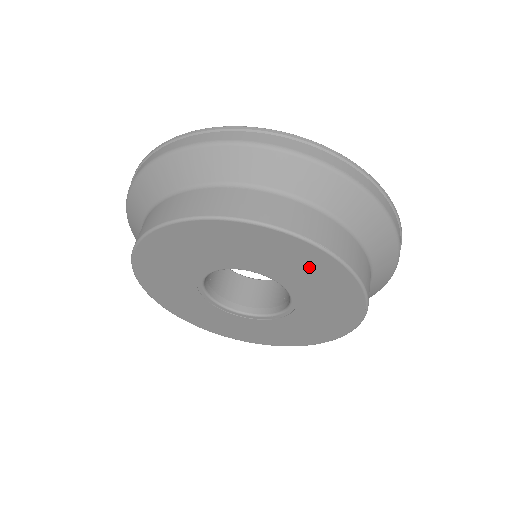
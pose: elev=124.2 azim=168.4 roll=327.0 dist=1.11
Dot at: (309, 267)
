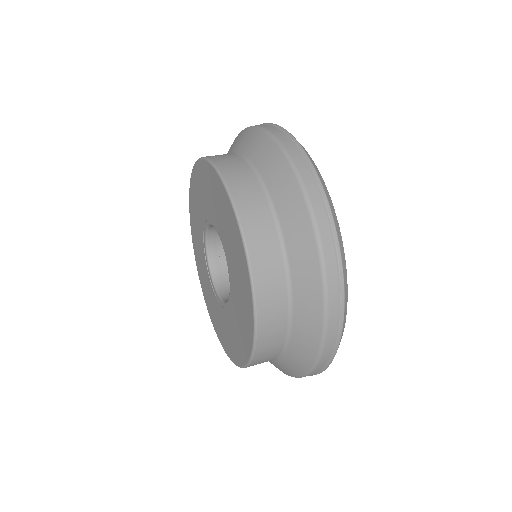
Dot at: (244, 316)
